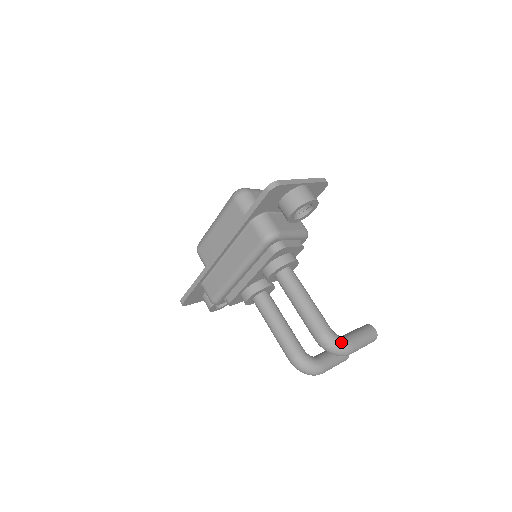
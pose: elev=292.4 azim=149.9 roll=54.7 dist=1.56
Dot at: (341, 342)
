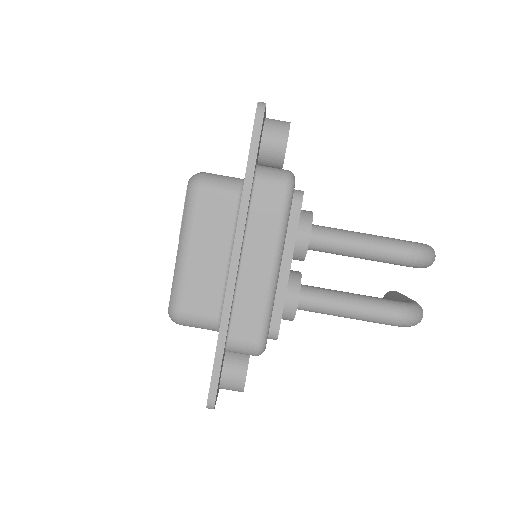
Dot at: (425, 244)
